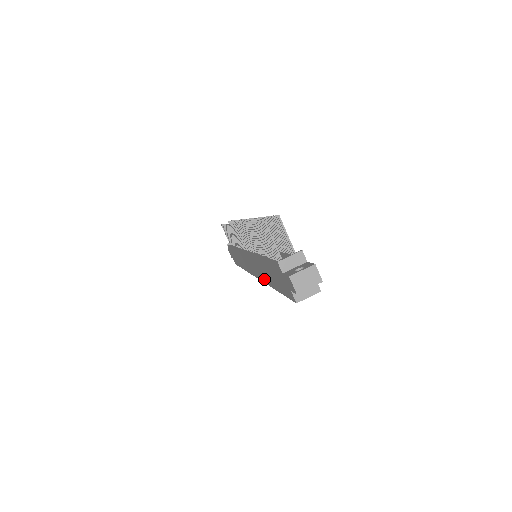
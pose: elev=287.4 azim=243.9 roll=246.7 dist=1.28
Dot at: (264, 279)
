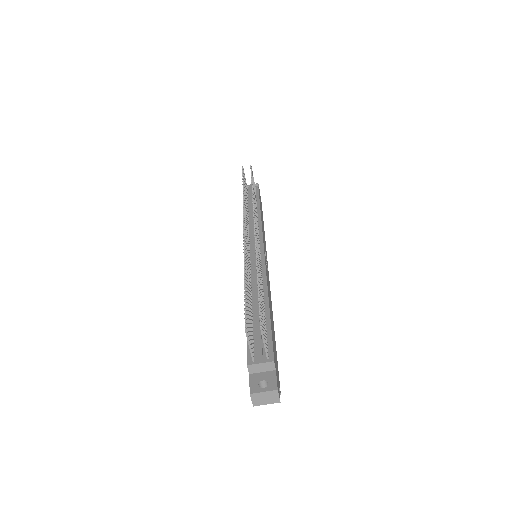
Dot at: occluded
